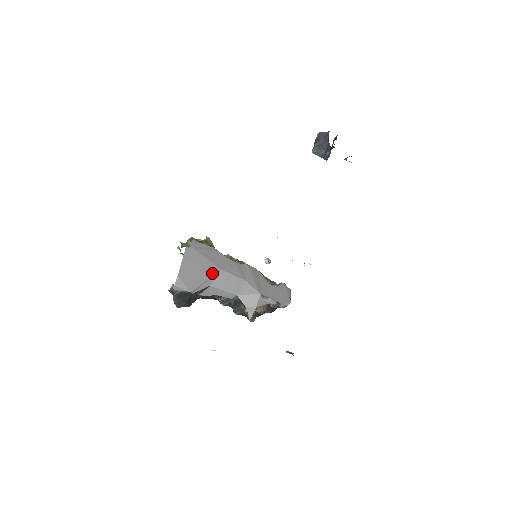
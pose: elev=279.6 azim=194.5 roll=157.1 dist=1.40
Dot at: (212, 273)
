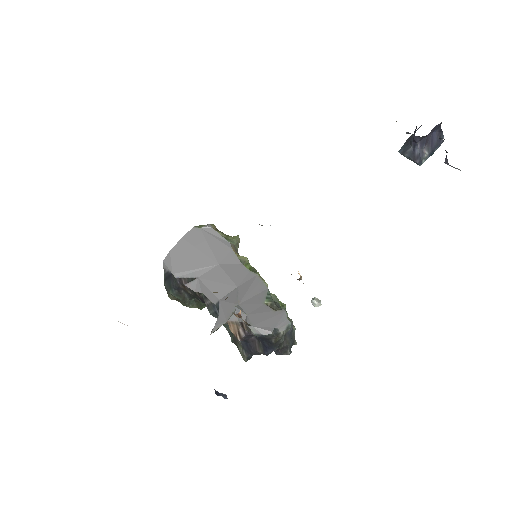
Dot at: (207, 264)
